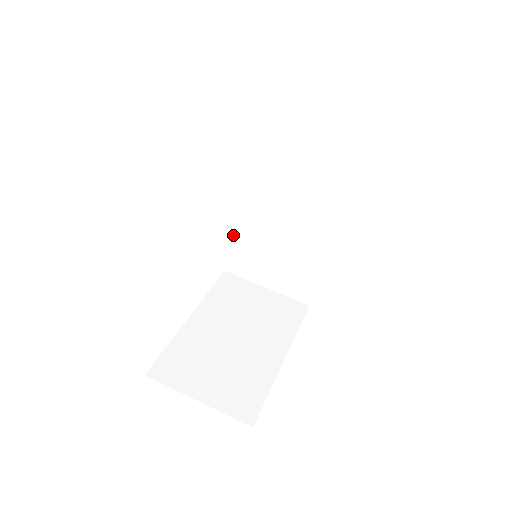
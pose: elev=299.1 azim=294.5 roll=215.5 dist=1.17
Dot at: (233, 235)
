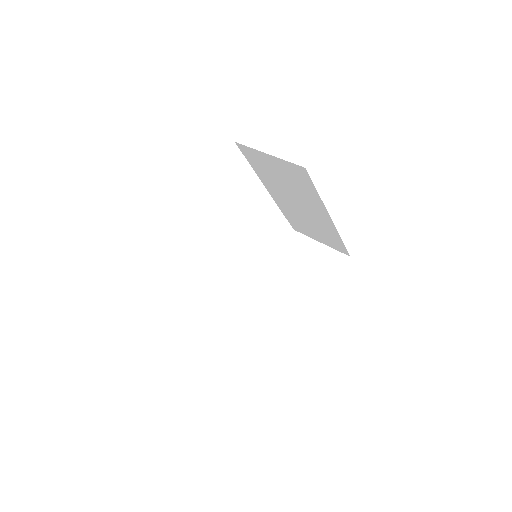
Dot at: (228, 296)
